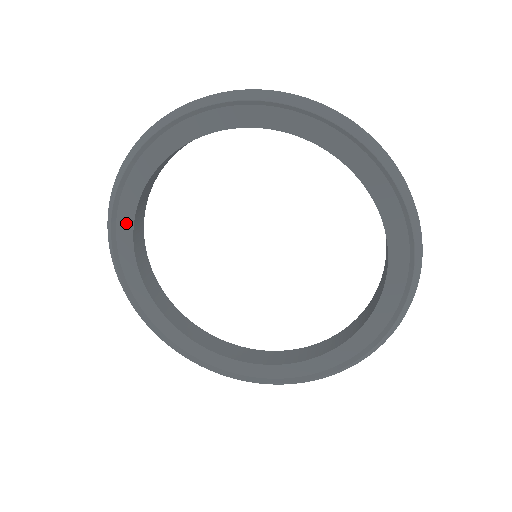
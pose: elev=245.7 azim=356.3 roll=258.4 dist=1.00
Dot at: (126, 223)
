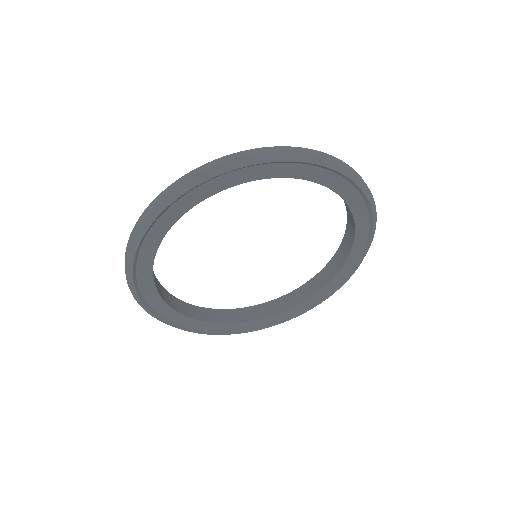
Dot at: (192, 323)
